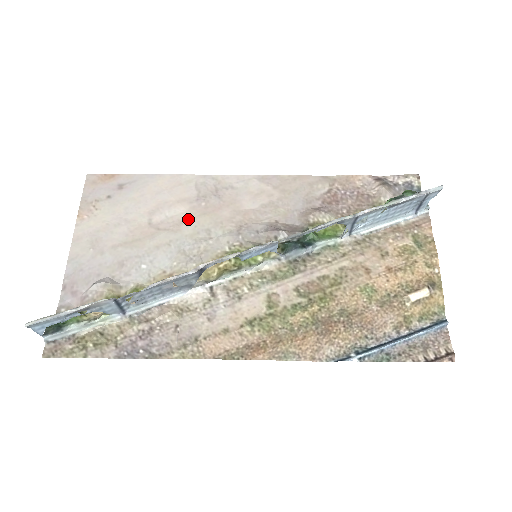
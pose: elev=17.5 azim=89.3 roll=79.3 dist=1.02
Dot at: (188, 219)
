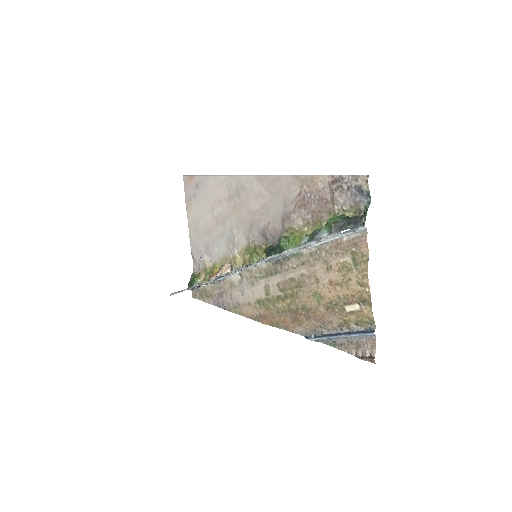
Dot at: (228, 216)
